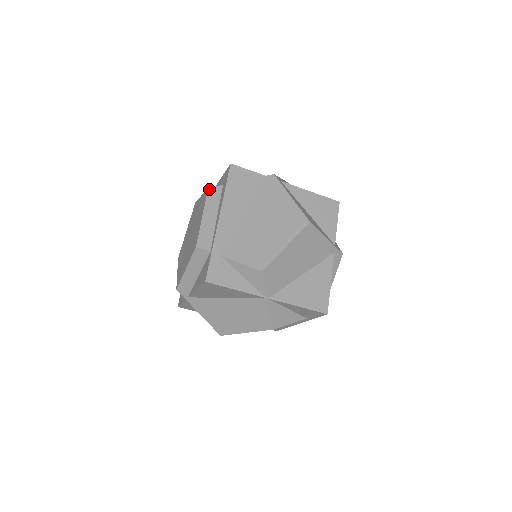
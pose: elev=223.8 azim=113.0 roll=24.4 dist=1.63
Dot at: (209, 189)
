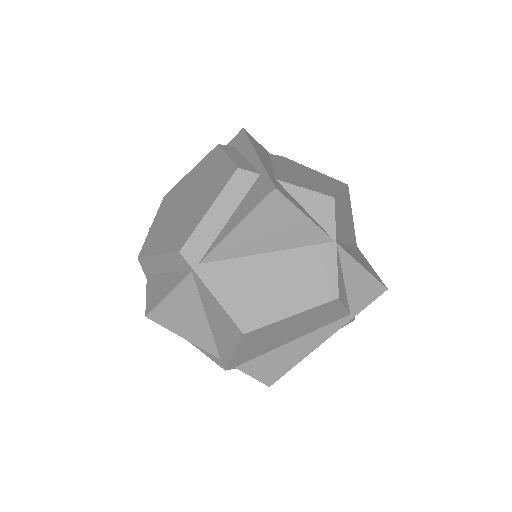
Dot at: (220, 145)
